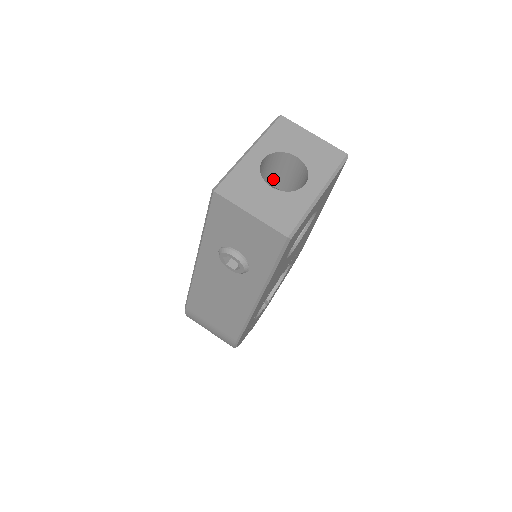
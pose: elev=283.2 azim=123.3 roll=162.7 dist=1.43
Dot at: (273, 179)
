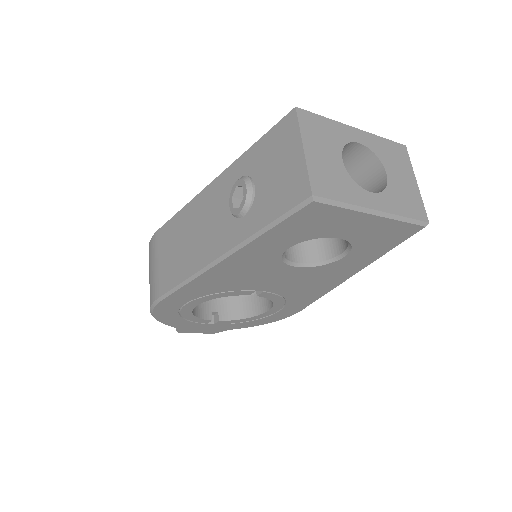
Dot at: occluded
